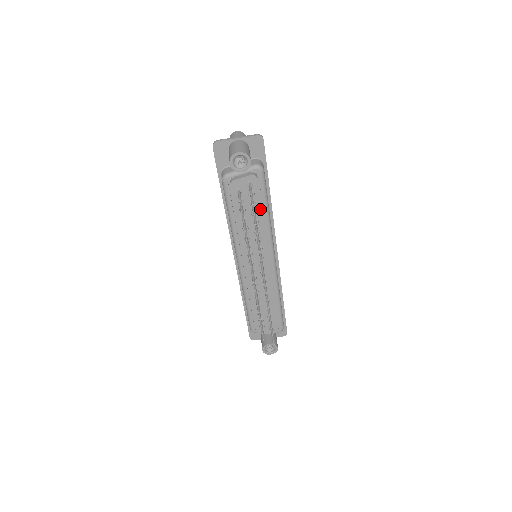
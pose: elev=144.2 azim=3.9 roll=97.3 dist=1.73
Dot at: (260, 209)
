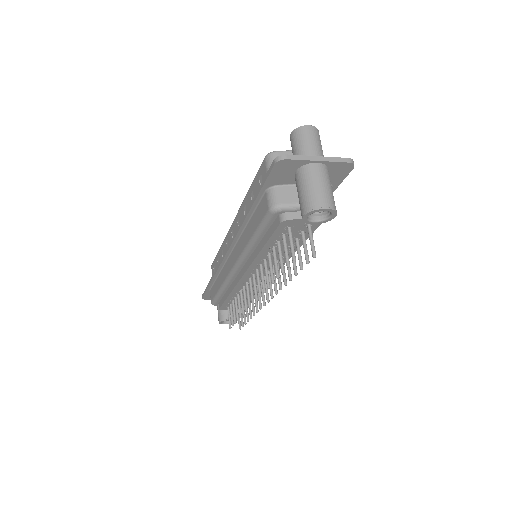
Dot at: (302, 242)
